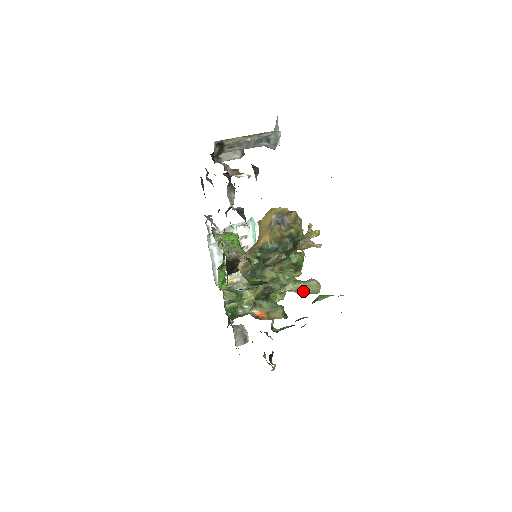
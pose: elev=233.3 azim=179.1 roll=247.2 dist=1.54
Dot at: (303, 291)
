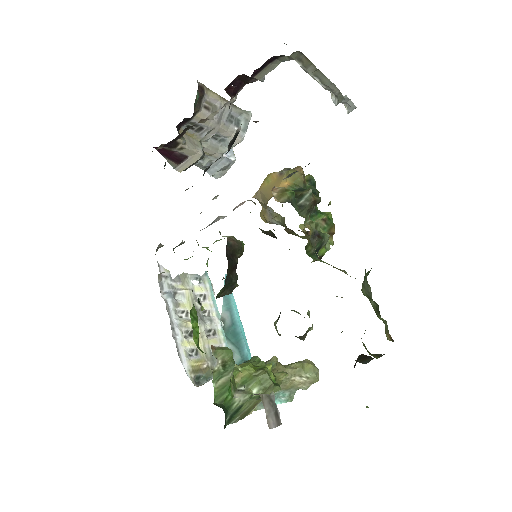
Dot at: (298, 380)
